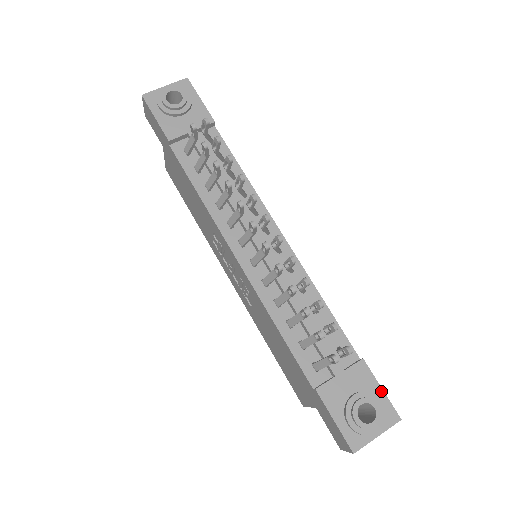
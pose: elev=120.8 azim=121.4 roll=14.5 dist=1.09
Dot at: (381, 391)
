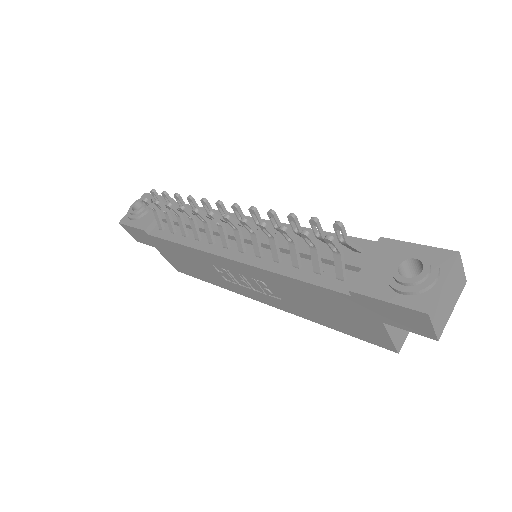
Dot at: (418, 246)
